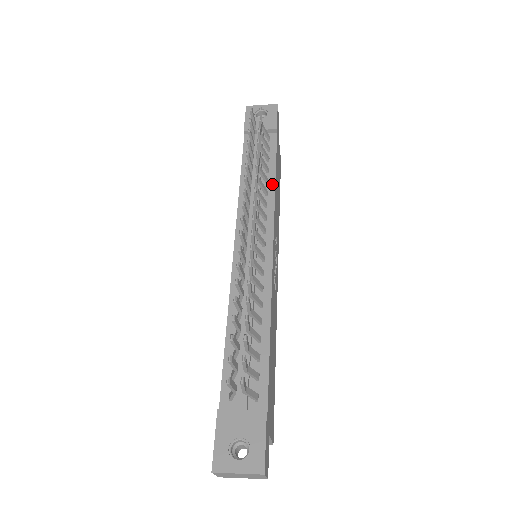
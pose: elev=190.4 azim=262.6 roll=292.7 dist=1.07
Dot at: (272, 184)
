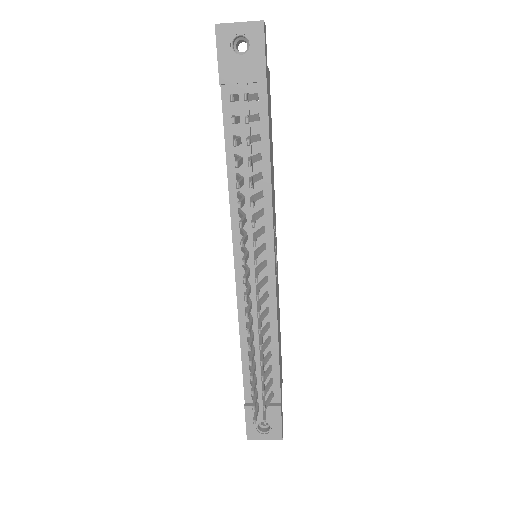
Dot at: (267, 180)
